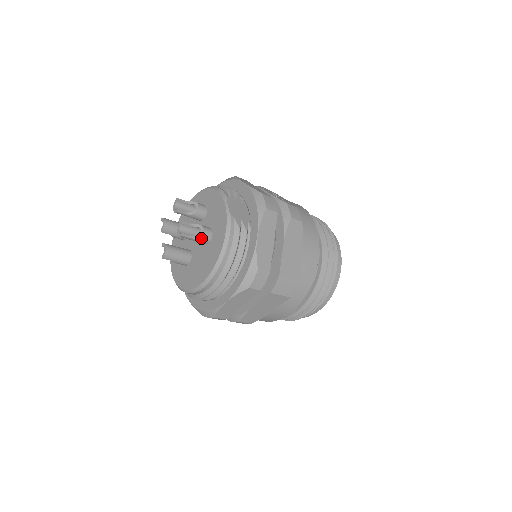
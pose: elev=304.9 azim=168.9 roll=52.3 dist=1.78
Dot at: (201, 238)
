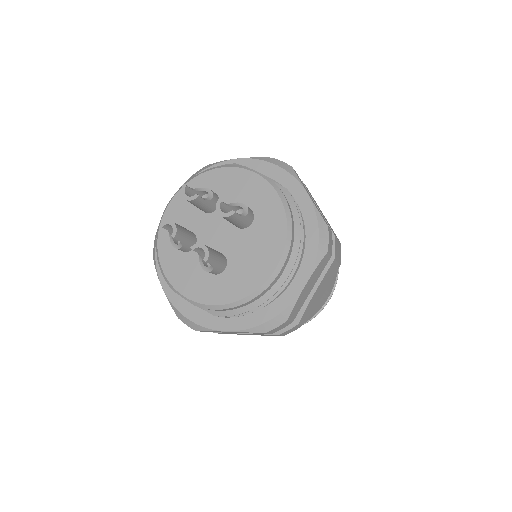
Dot at: (248, 215)
